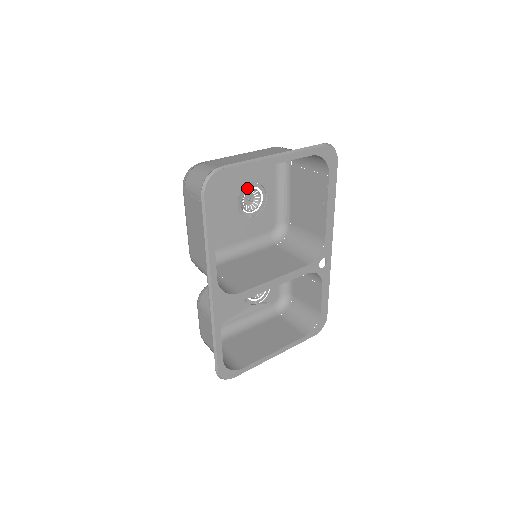
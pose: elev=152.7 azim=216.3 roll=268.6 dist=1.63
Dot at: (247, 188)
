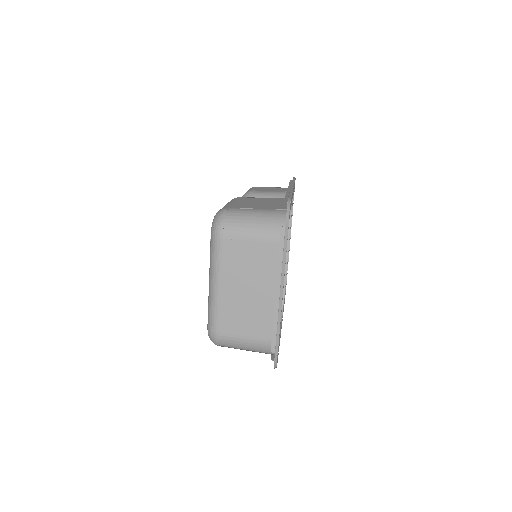
Dot at: occluded
